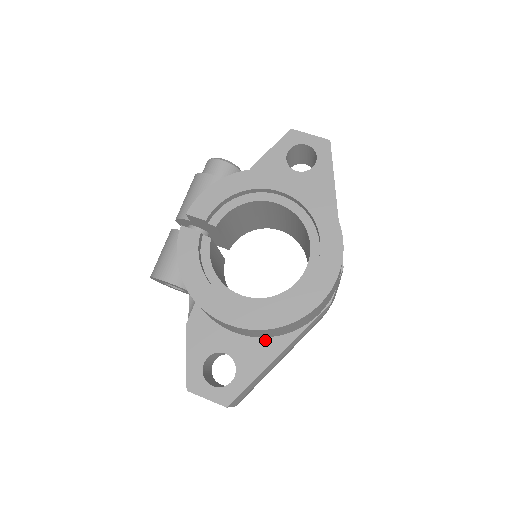
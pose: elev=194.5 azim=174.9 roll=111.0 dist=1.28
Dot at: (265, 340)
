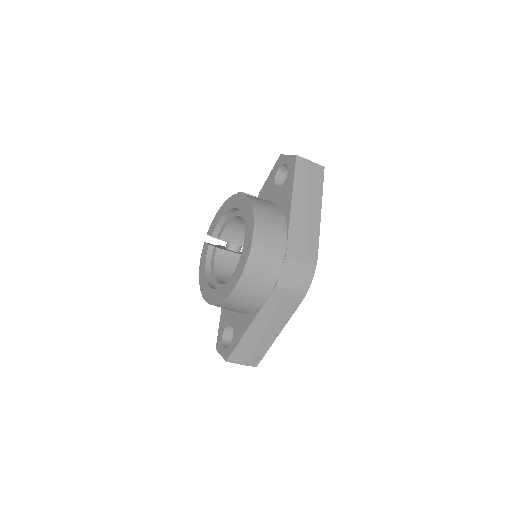
Dot at: (246, 316)
